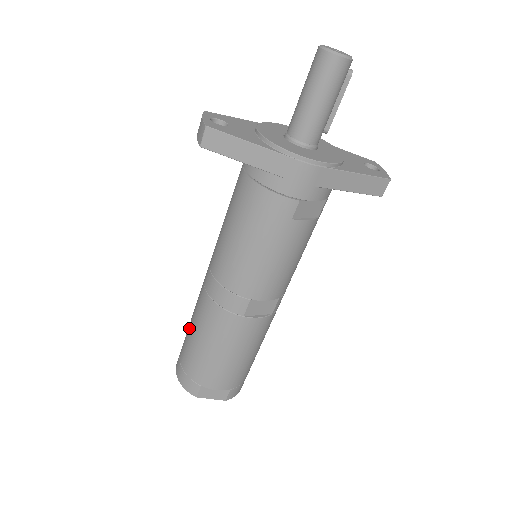
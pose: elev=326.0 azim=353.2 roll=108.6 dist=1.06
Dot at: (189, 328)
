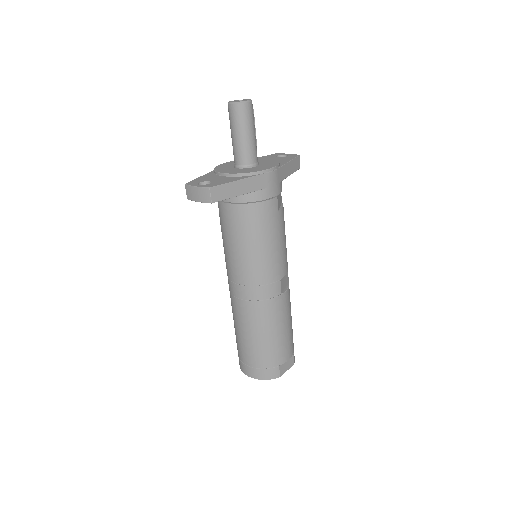
Dot at: (245, 338)
